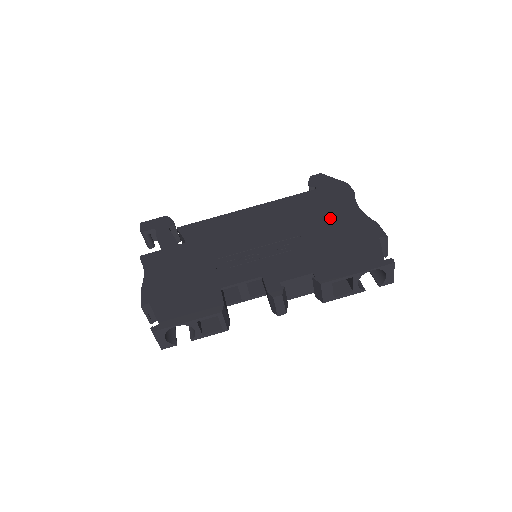
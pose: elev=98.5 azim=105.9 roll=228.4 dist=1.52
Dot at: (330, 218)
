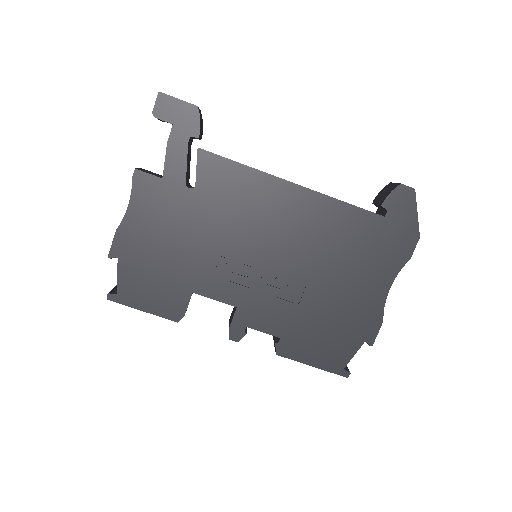
Dot at: (353, 280)
